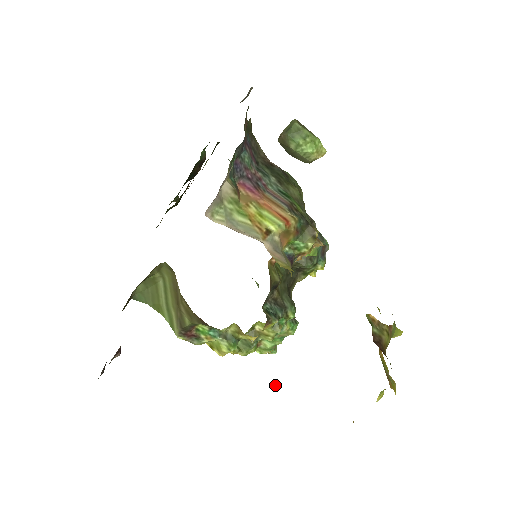
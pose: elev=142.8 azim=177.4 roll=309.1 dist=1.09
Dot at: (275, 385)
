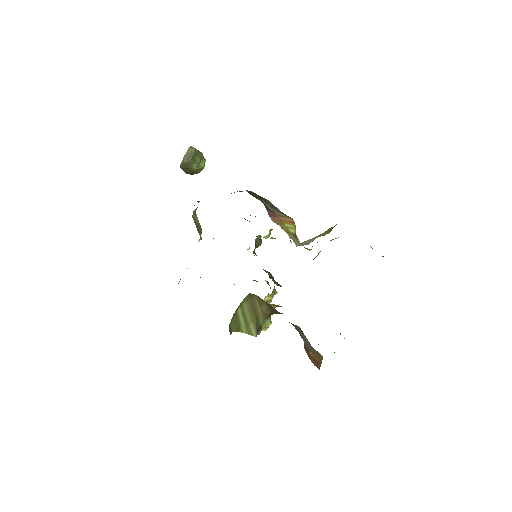
Dot at: occluded
